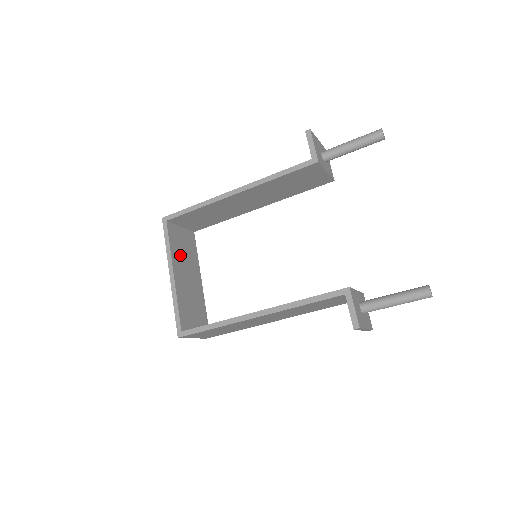
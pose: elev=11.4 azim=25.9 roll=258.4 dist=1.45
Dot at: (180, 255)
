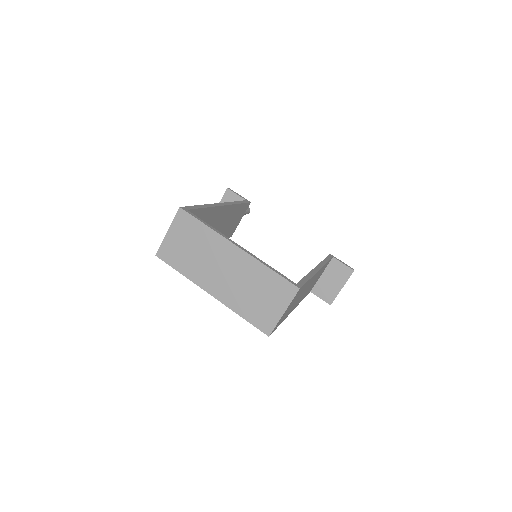
Dot at: (209, 247)
